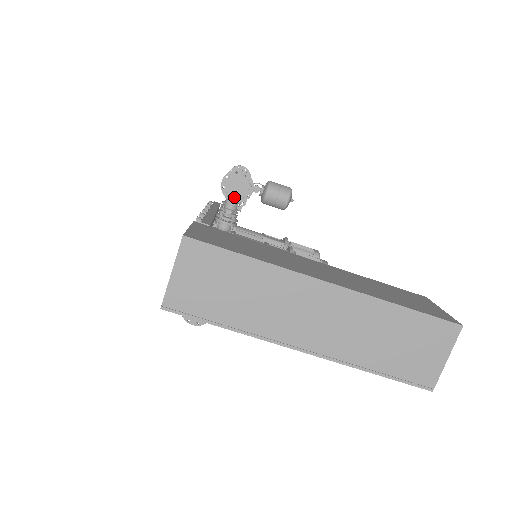
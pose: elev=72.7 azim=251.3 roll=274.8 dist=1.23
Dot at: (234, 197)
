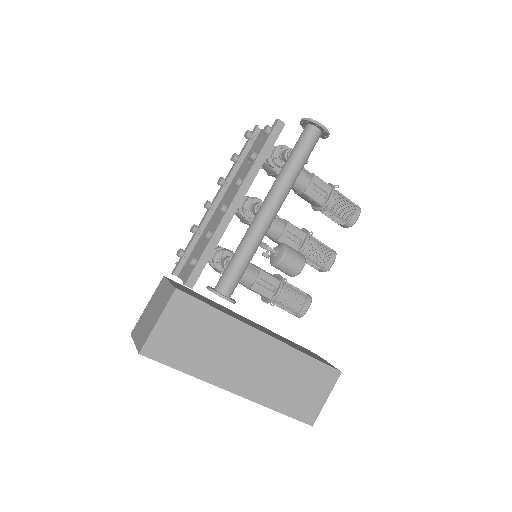
Dot at: occluded
